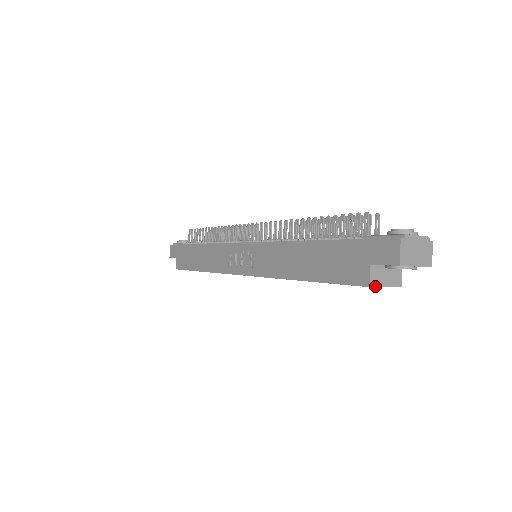
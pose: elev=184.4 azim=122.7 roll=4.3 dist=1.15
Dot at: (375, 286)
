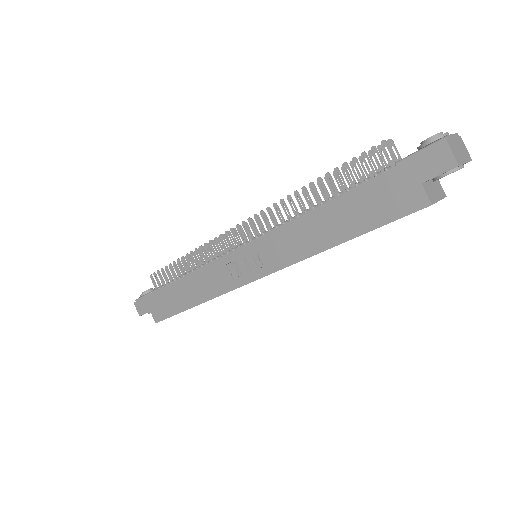
Dot at: (434, 203)
